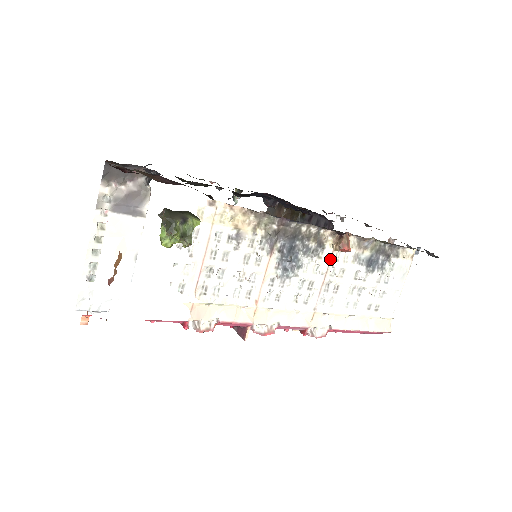
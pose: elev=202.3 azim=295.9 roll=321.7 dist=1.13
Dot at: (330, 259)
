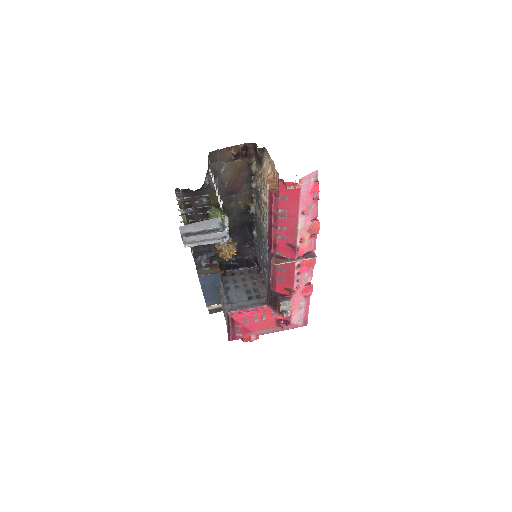
Dot at: occluded
